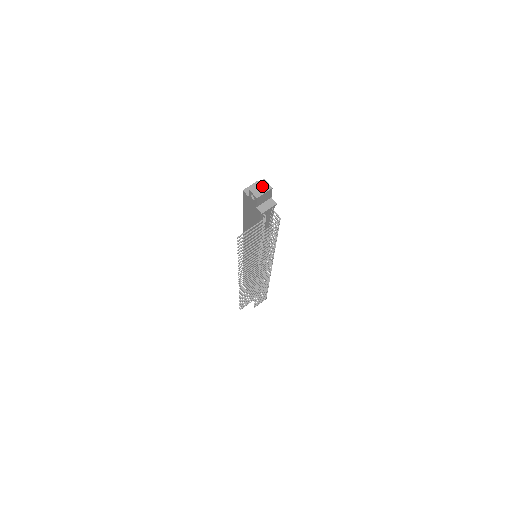
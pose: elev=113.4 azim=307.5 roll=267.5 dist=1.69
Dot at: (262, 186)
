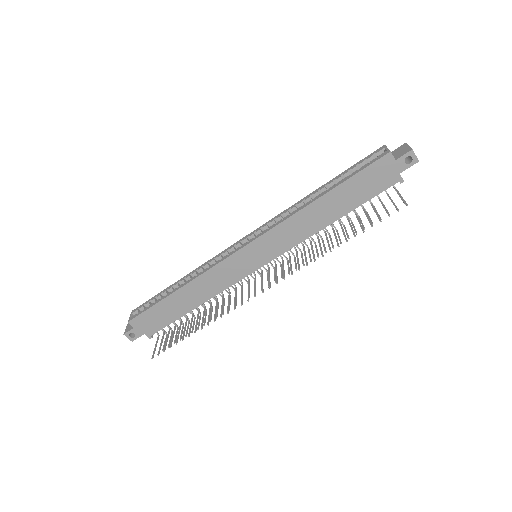
Dot at: occluded
